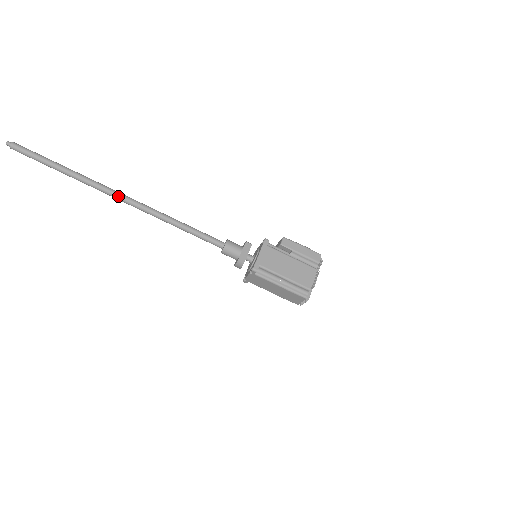
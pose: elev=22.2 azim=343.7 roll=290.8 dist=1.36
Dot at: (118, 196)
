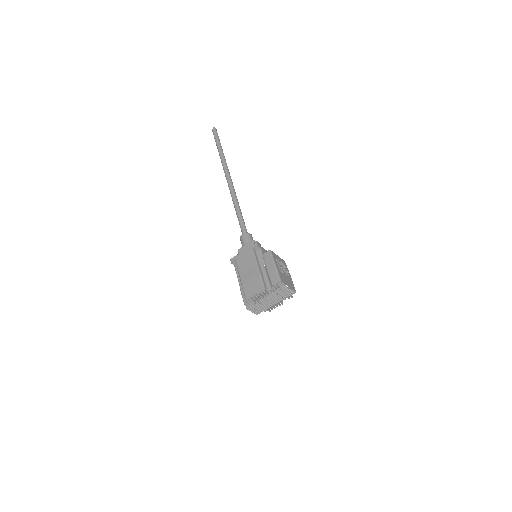
Dot at: (226, 176)
